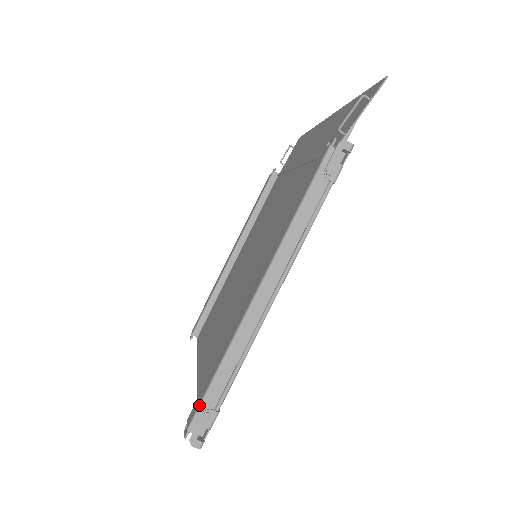
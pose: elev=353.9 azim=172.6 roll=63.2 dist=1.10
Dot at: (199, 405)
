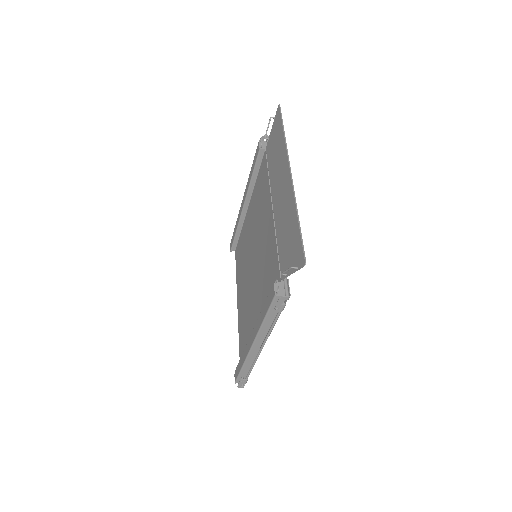
Dot at: (237, 376)
